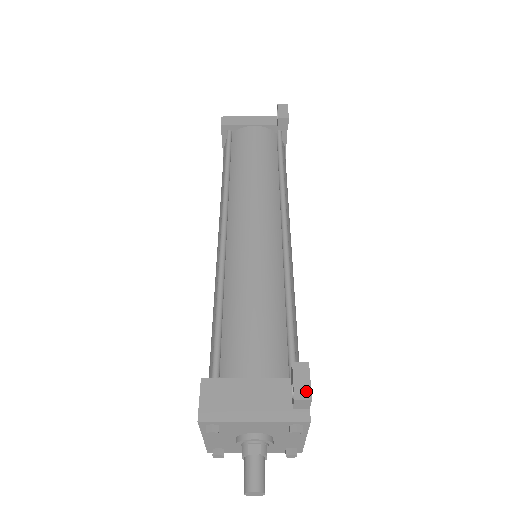
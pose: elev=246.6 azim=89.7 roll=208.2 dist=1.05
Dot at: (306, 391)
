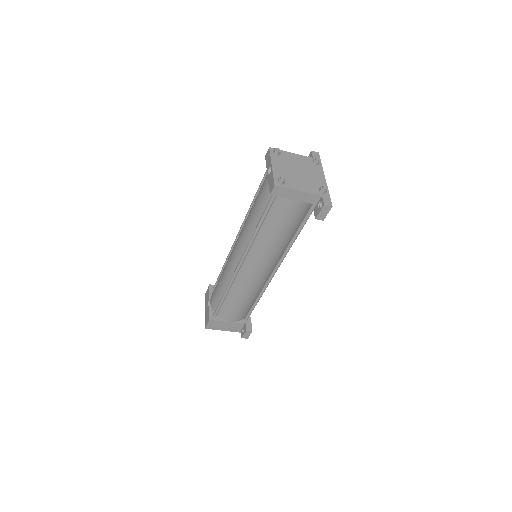
Dot at: (247, 337)
